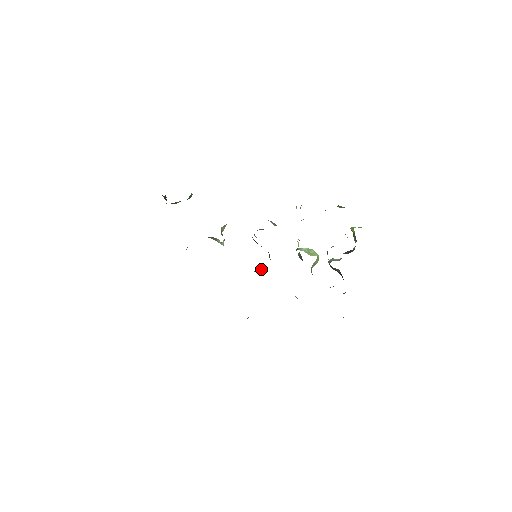
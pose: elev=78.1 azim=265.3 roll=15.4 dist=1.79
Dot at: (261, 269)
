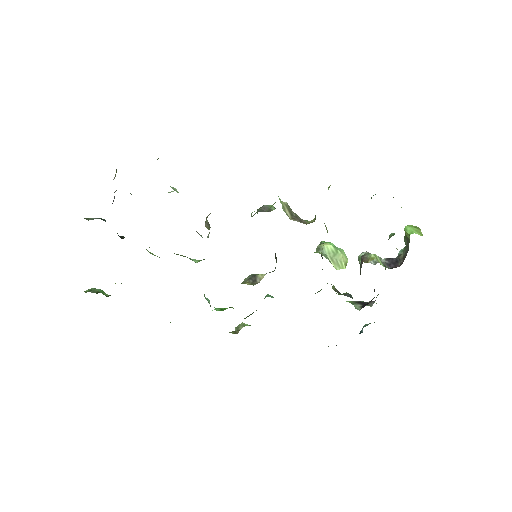
Dot at: (261, 275)
